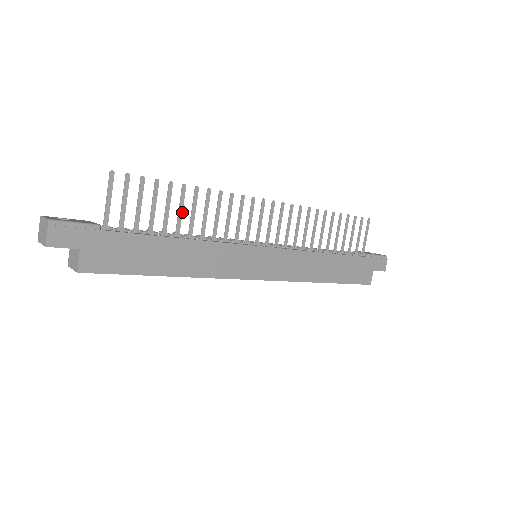
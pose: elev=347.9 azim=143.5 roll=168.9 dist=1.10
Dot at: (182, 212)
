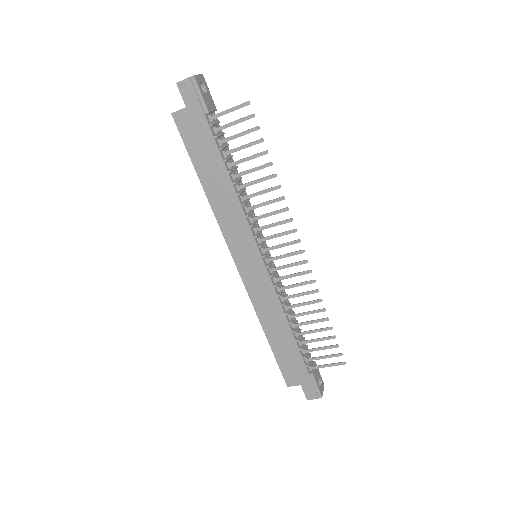
Dot at: occluded
